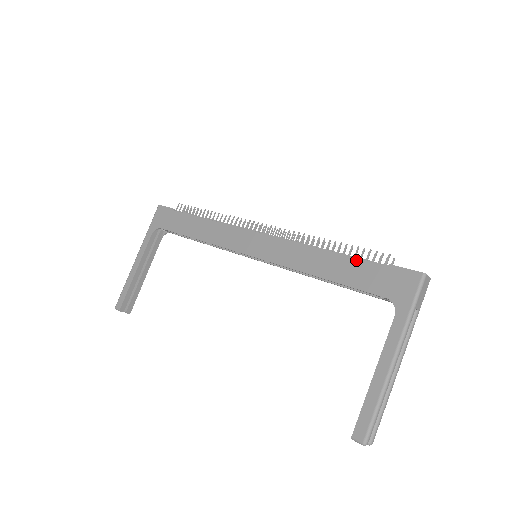
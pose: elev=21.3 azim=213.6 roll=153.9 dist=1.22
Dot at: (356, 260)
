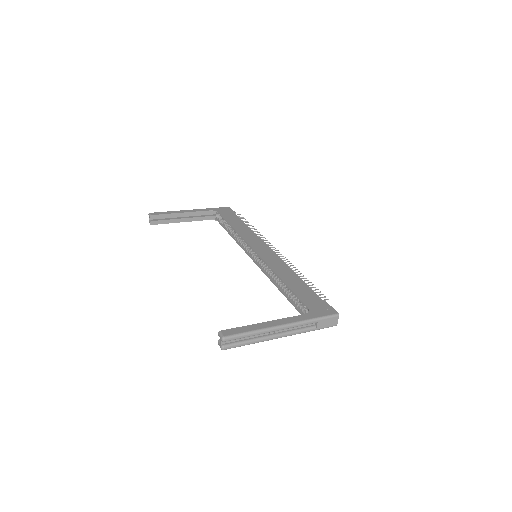
Dot at: (309, 288)
